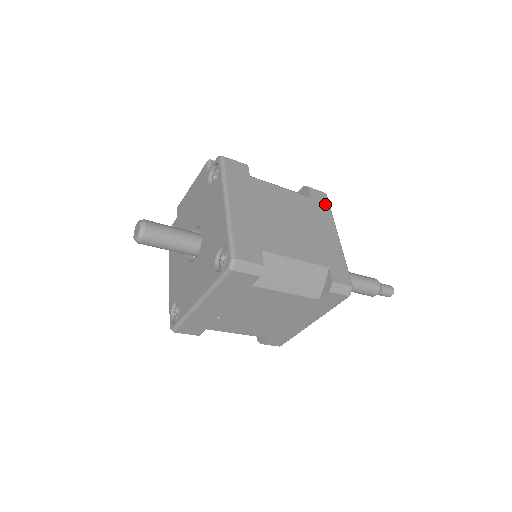
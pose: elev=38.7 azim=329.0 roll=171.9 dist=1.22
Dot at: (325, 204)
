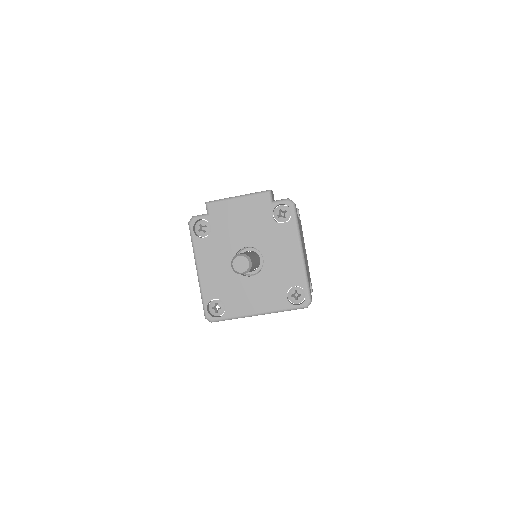
Dot at: occluded
